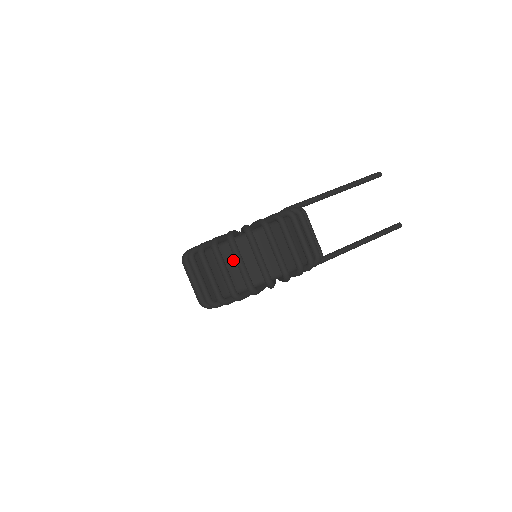
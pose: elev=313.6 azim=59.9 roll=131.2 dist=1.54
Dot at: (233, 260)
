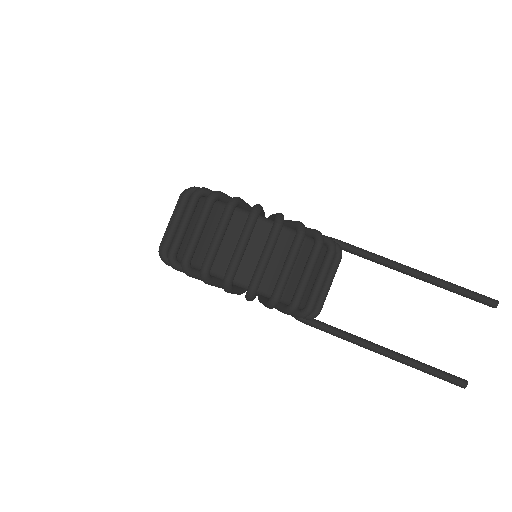
Dot at: occluded
